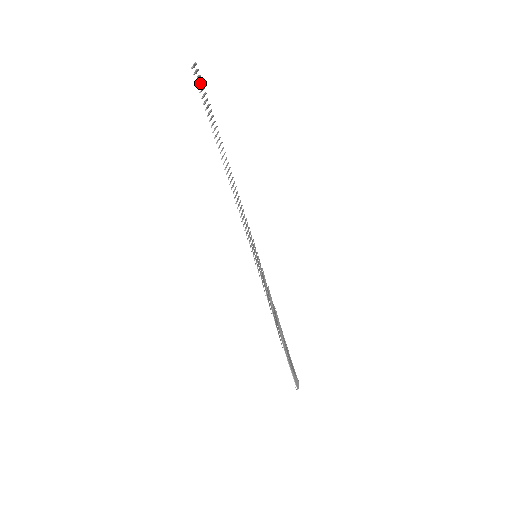
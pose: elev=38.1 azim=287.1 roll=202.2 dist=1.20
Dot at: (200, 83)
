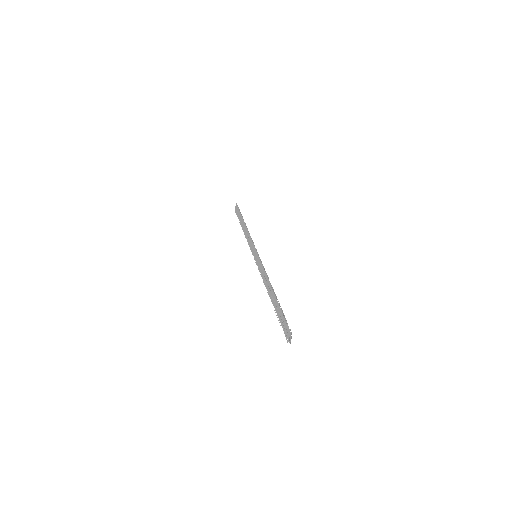
Dot at: occluded
